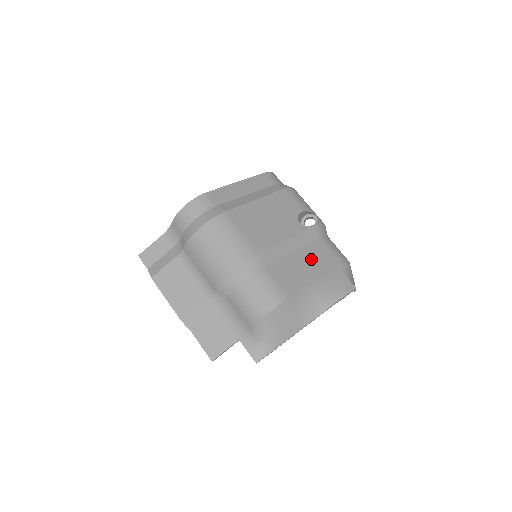
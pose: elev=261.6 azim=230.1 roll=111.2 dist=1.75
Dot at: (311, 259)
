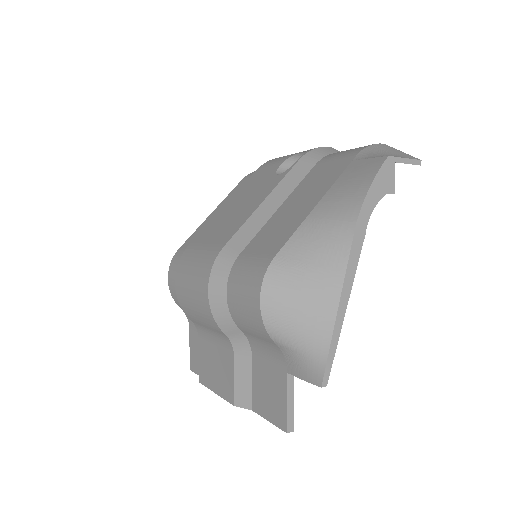
Dot at: (306, 192)
